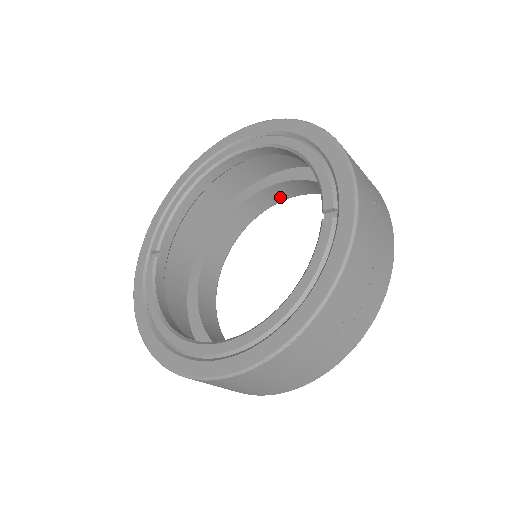
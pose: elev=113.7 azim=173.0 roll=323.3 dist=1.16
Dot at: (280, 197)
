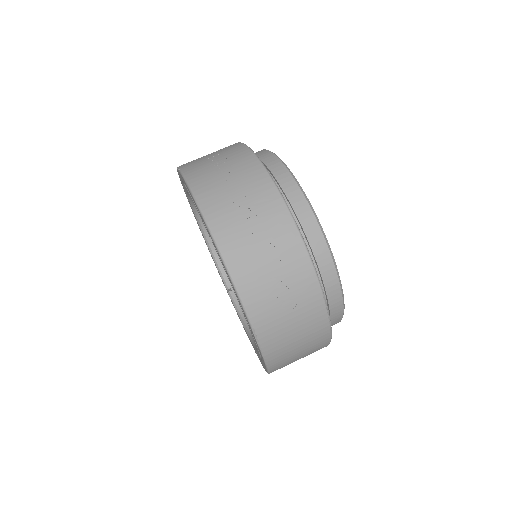
Dot at: occluded
